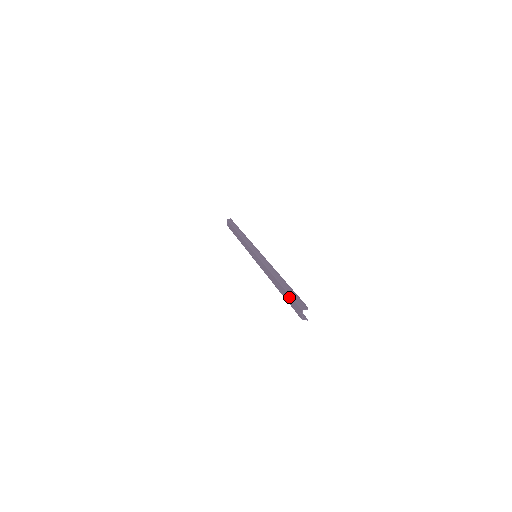
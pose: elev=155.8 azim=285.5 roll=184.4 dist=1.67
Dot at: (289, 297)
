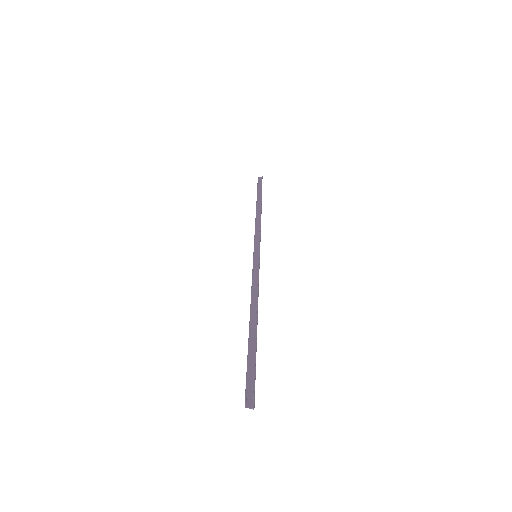
Dot at: (247, 359)
